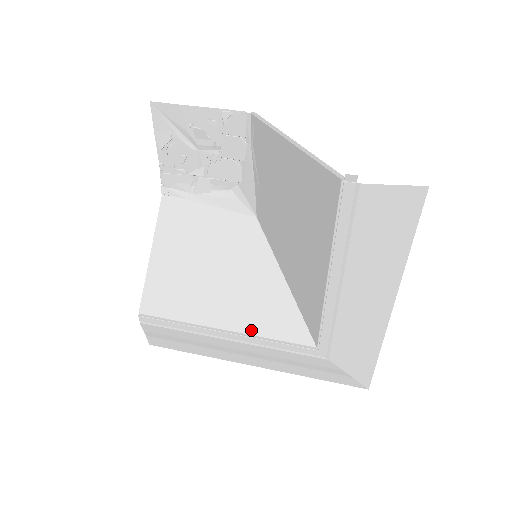
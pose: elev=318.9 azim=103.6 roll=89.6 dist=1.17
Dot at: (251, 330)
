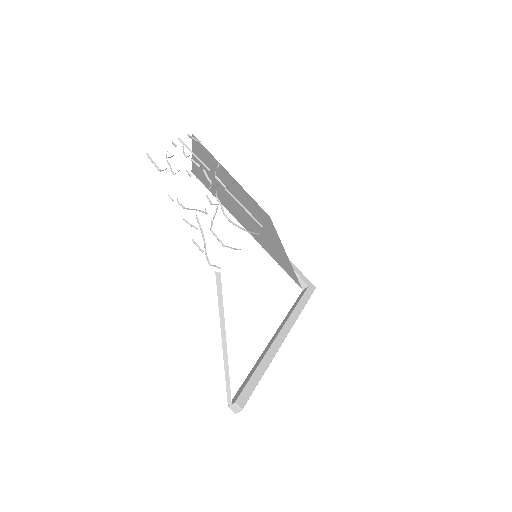
Dot at: (264, 248)
